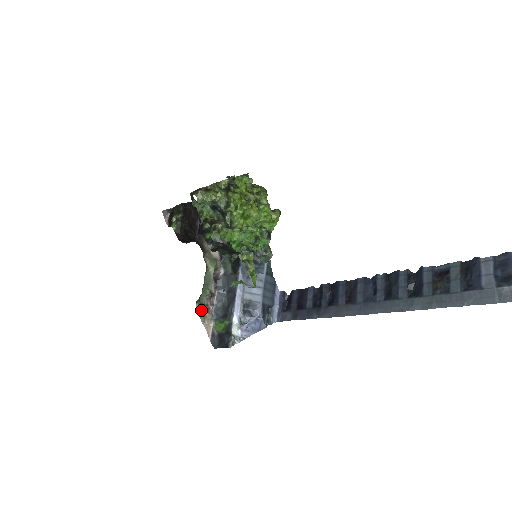
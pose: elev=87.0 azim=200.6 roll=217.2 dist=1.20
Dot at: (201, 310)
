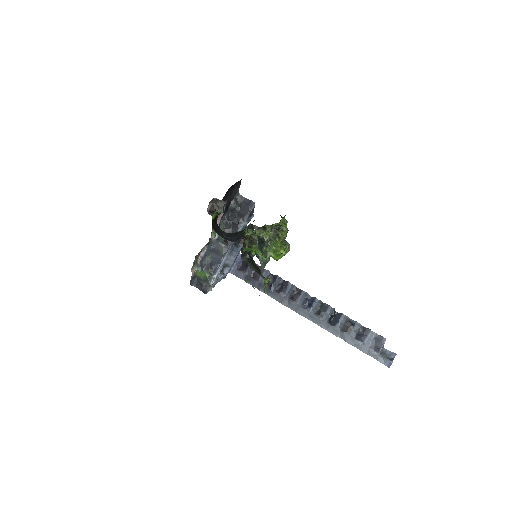
Dot at: (194, 262)
